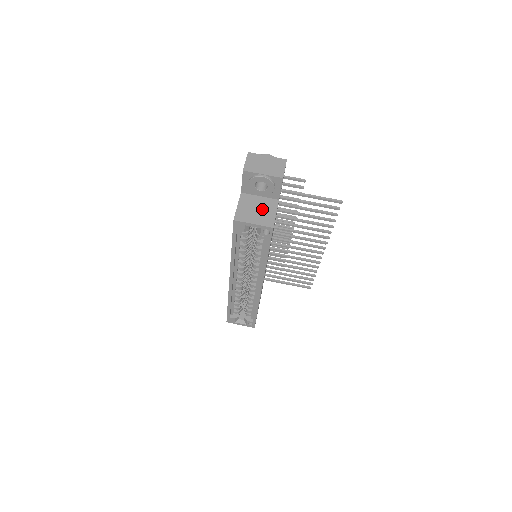
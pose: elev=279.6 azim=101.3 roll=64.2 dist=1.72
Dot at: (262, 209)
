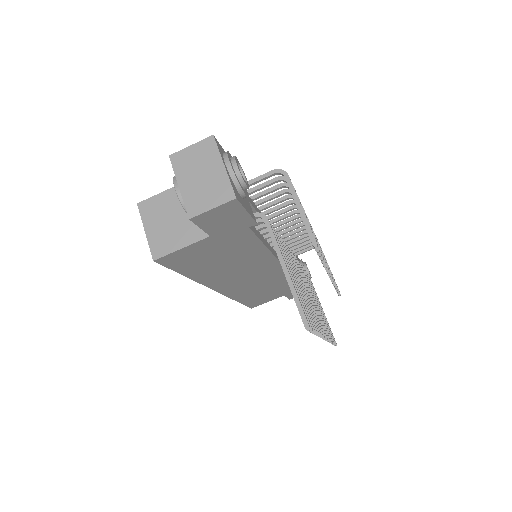
Dot at: (177, 225)
